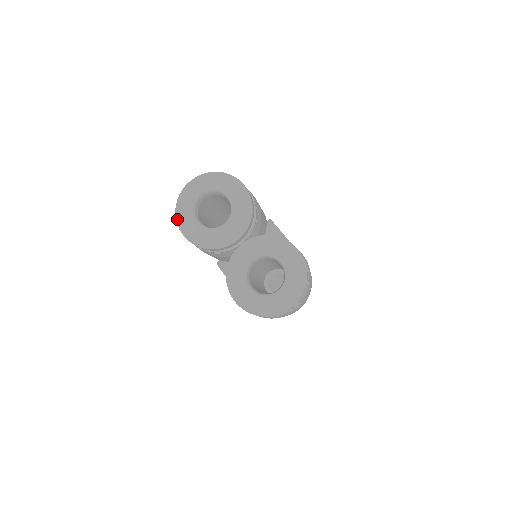
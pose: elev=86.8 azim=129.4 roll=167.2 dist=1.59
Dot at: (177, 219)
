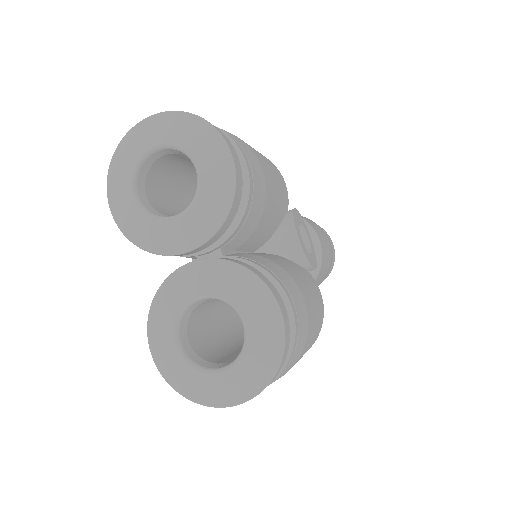
Dot at: (108, 177)
